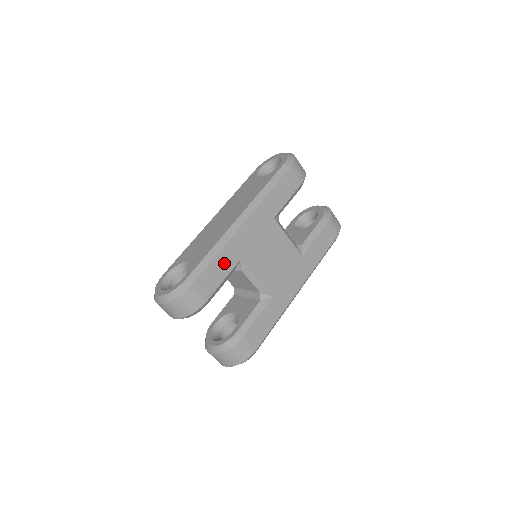
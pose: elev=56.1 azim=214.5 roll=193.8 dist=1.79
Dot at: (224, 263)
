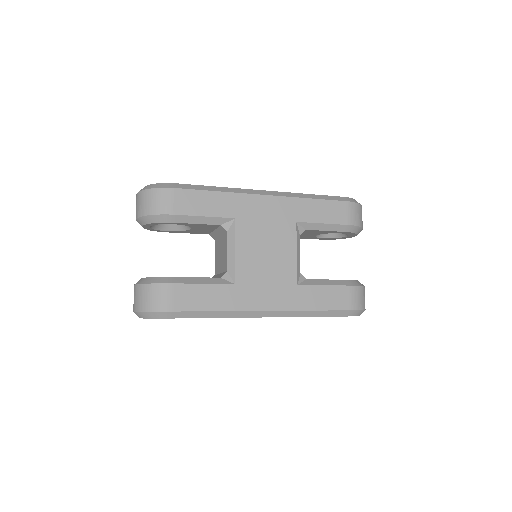
Dot at: (217, 204)
